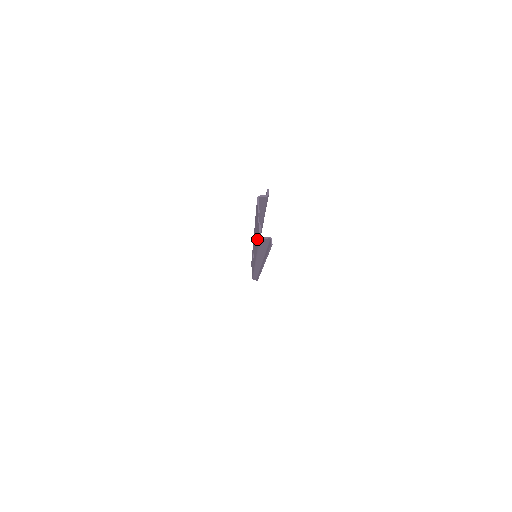
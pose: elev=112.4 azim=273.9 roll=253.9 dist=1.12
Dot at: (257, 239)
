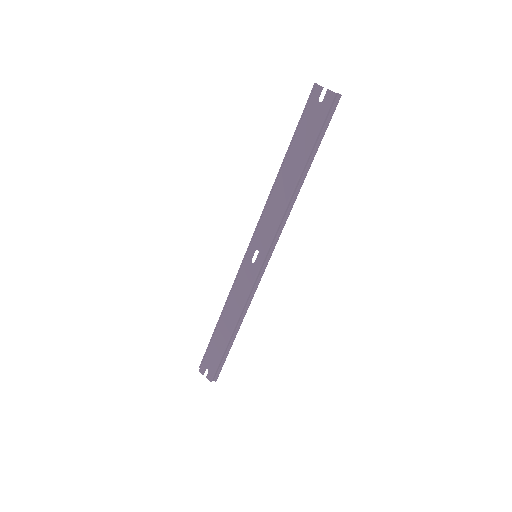
Dot at: (314, 130)
